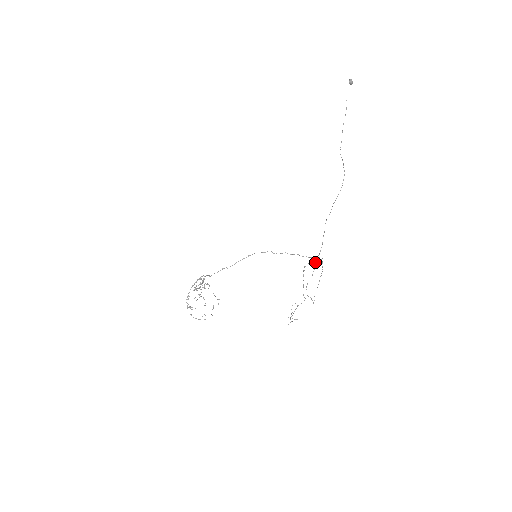
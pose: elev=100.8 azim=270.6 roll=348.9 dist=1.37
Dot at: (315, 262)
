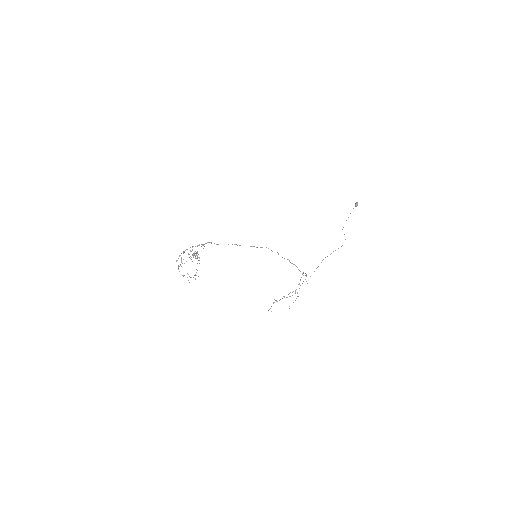
Dot at: occluded
